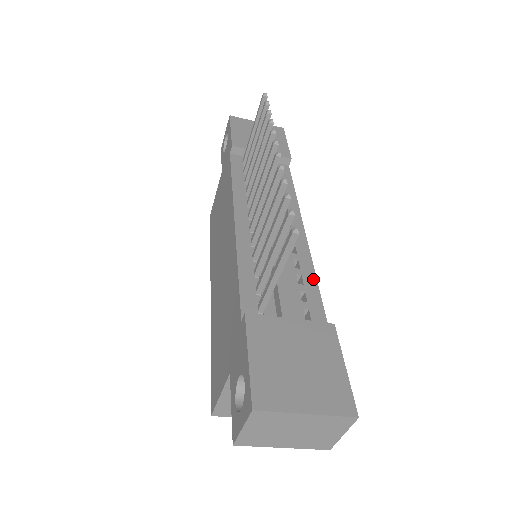
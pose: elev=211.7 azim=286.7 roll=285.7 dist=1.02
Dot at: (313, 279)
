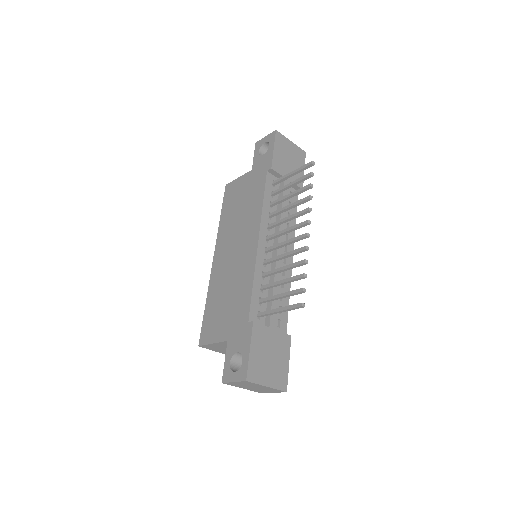
Dot at: (288, 298)
